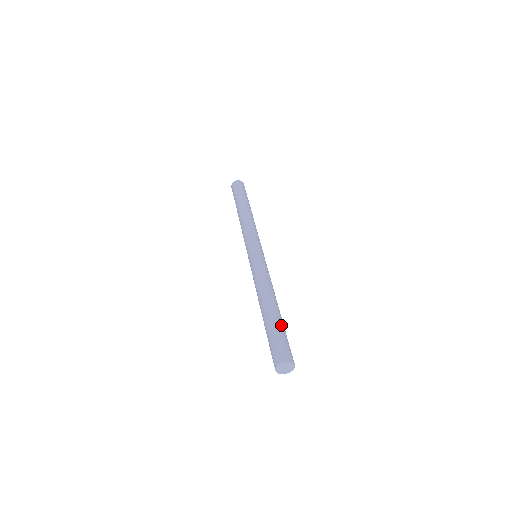
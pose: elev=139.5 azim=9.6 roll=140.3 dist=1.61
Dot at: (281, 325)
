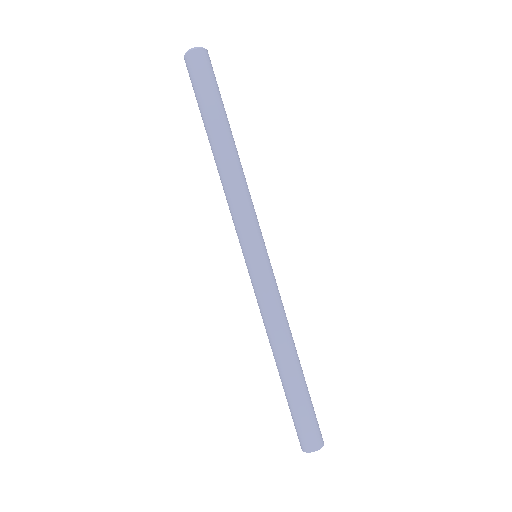
Dot at: occluded
